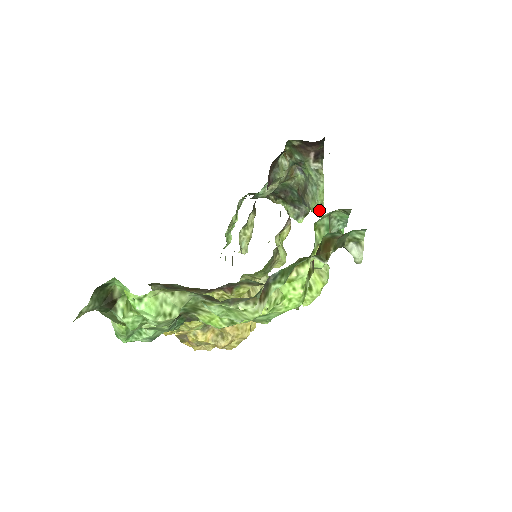
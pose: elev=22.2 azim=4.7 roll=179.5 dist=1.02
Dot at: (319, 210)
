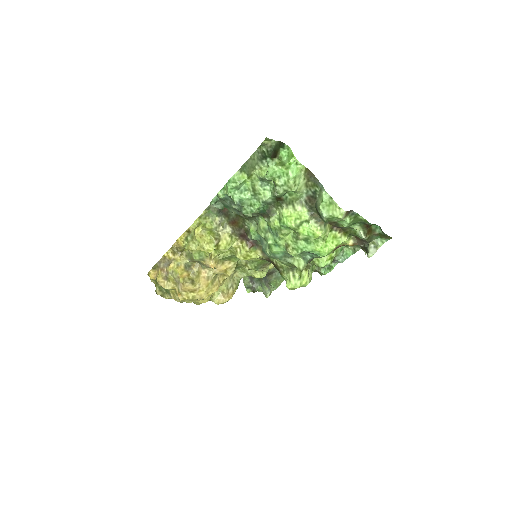
Dot at: (271, 289)
